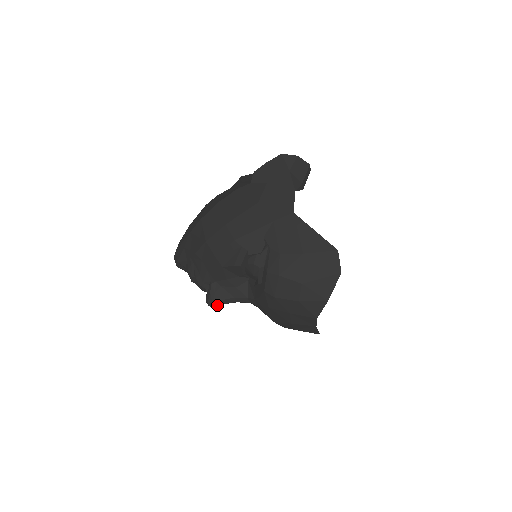
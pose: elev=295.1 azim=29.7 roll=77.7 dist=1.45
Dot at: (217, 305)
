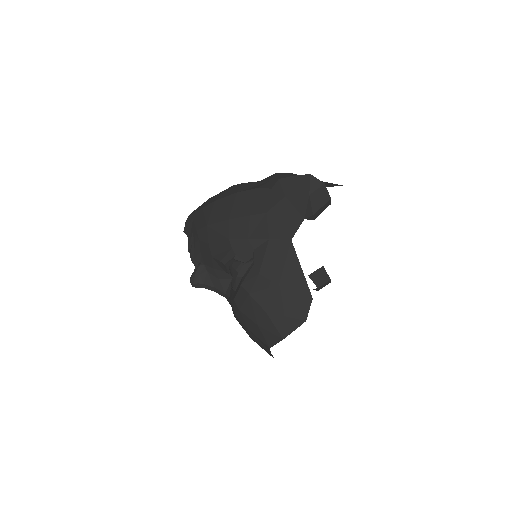
Dot at: (197, 286)
